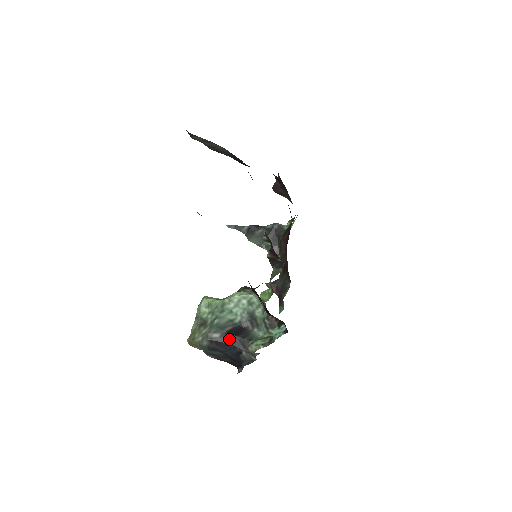
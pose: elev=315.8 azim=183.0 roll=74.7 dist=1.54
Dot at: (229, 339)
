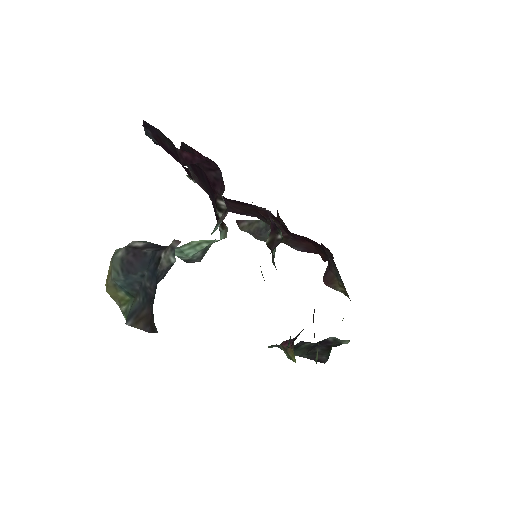
Dot at: (153, 248)
